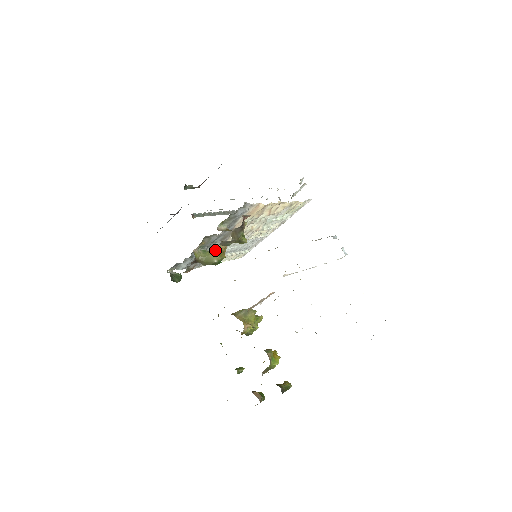
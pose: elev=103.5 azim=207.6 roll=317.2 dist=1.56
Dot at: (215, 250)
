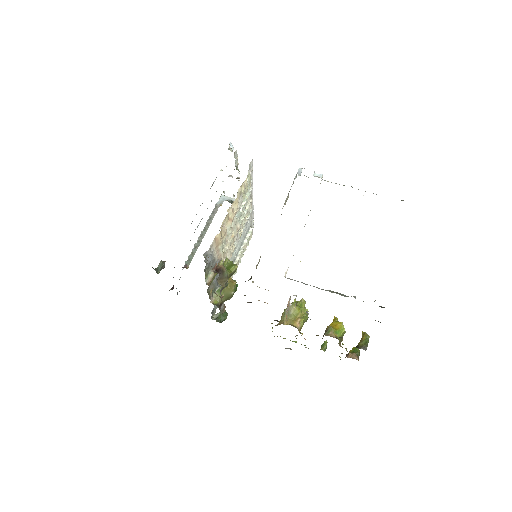
Dot at: occluded
